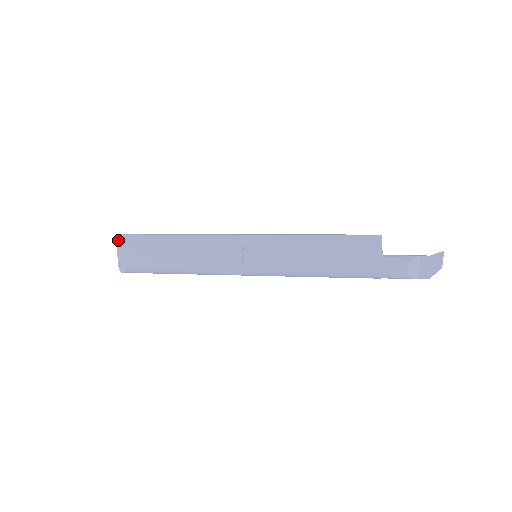
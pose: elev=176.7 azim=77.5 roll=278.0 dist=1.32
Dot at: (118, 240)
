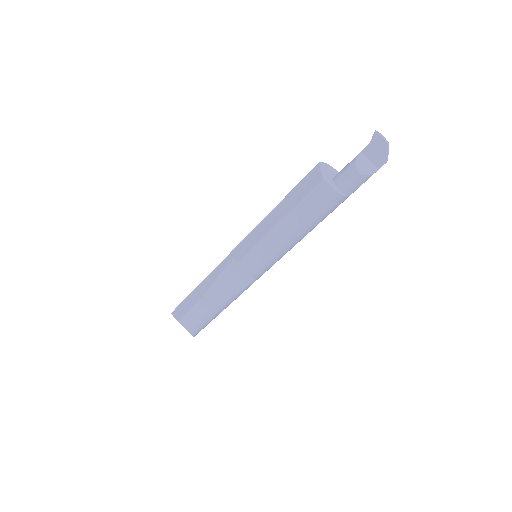
Dot at: occluded
